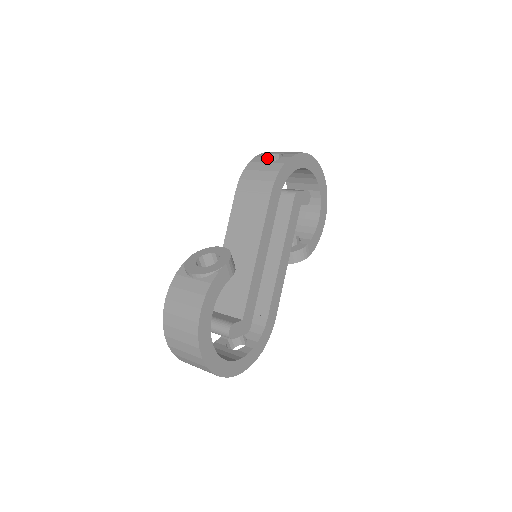
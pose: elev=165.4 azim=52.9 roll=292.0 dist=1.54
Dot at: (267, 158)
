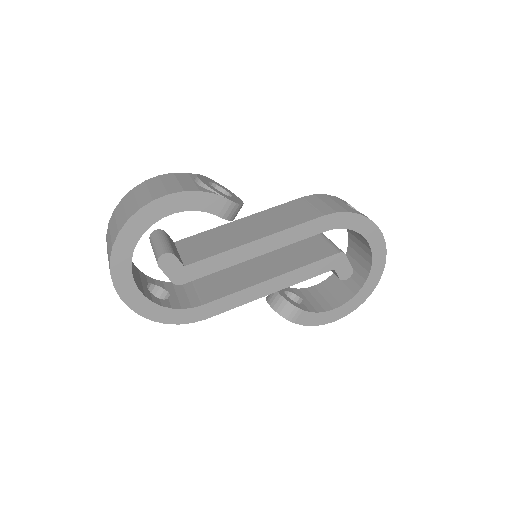
Dot at: occluded
